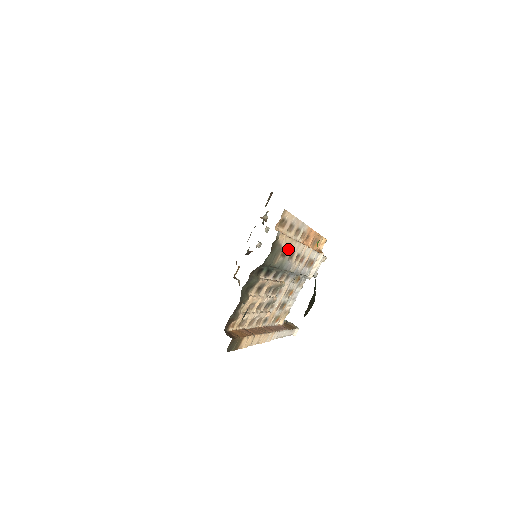
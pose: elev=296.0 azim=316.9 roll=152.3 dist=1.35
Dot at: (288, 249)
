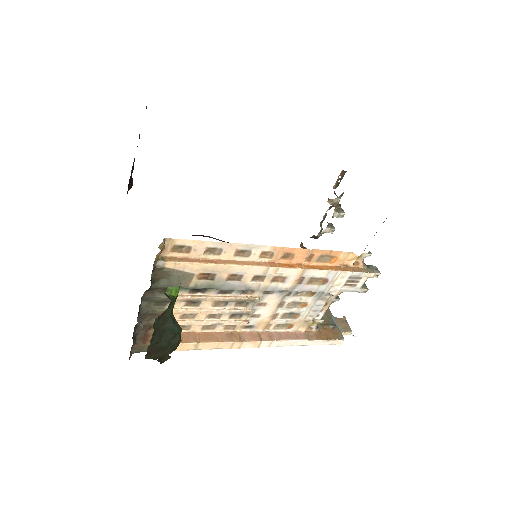
Dot at: (216, 273)
